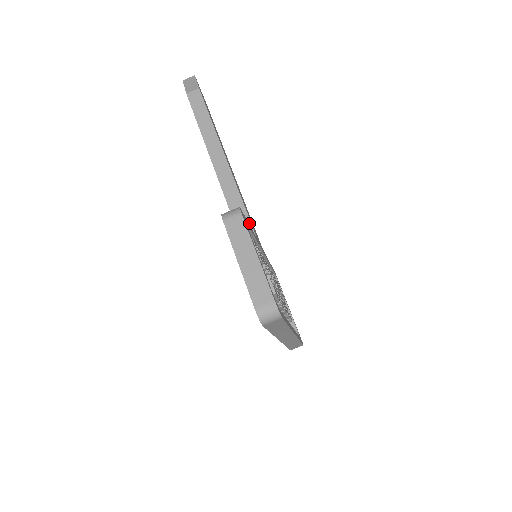
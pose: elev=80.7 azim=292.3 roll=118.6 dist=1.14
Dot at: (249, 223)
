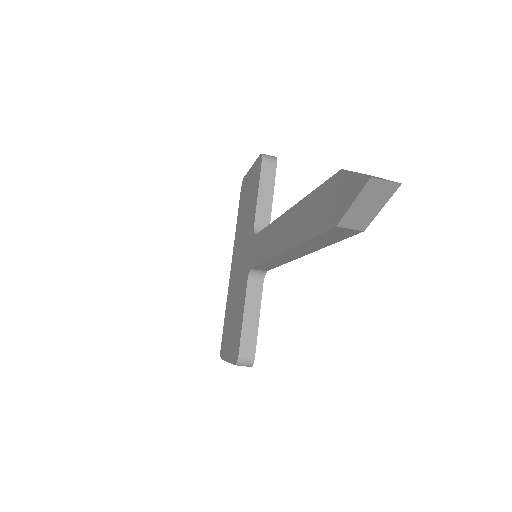
Dot at: (268, 270)
